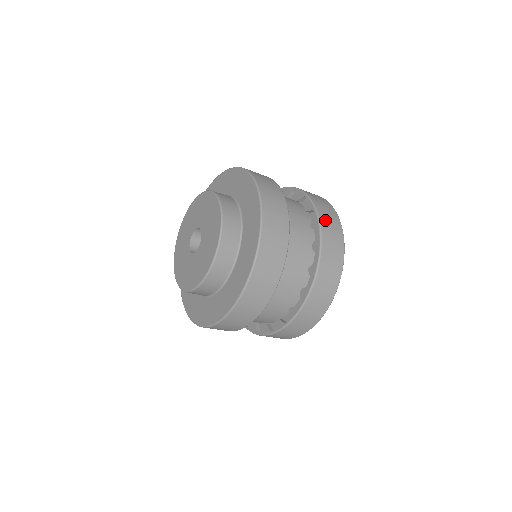
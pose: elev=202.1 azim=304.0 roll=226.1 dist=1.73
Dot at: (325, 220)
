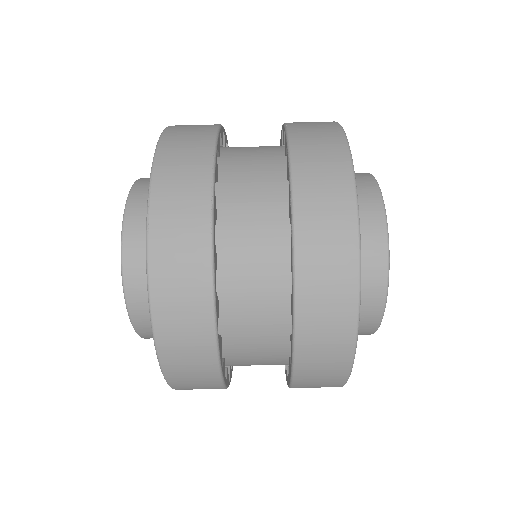
Dot at: (309, 199)
